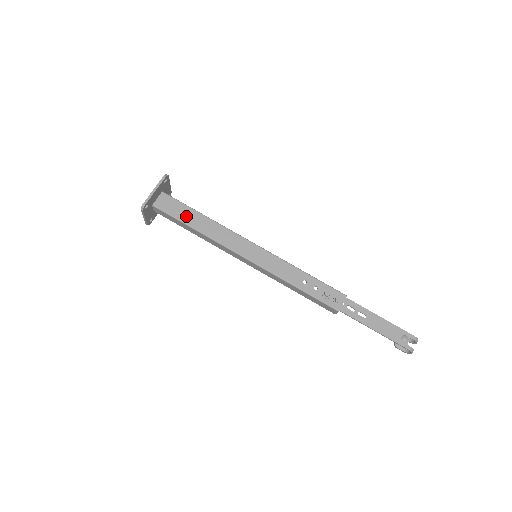
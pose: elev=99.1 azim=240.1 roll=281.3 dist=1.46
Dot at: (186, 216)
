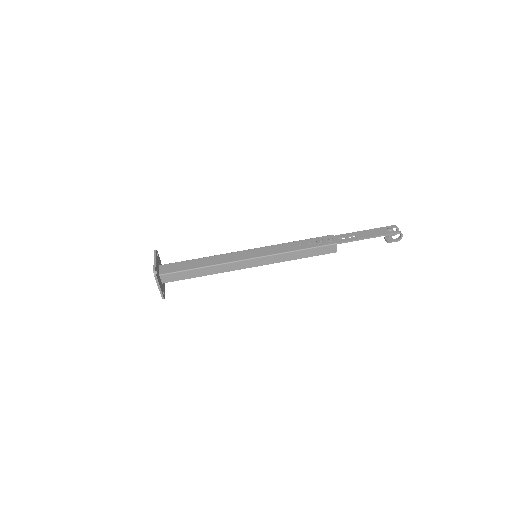
Dot at: (189, 265)
